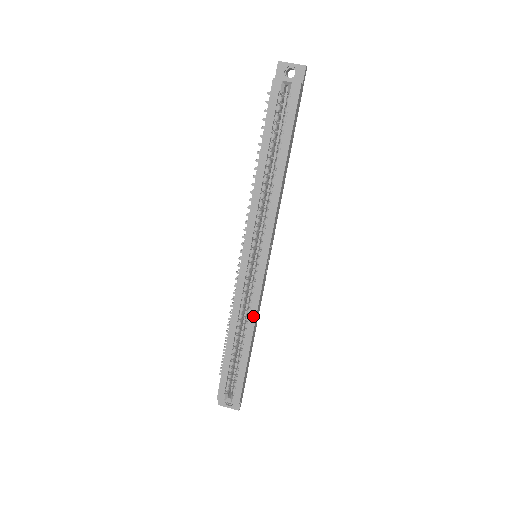
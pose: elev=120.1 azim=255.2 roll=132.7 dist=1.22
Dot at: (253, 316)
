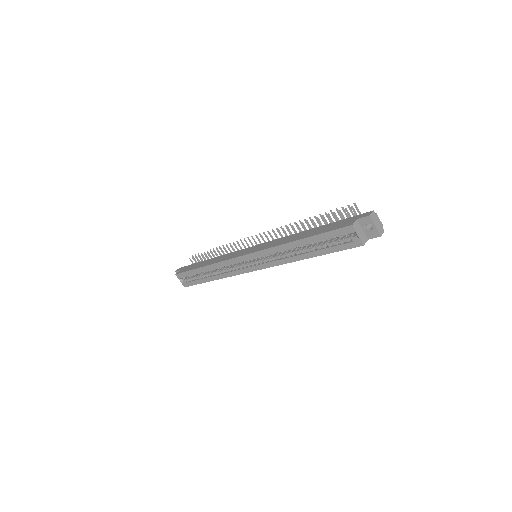
Dot at: (226, 276)
